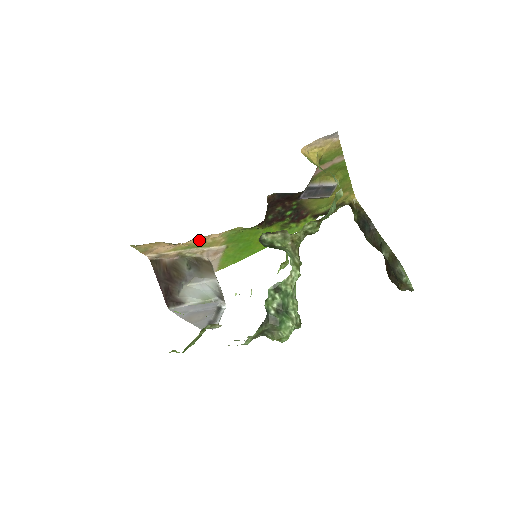
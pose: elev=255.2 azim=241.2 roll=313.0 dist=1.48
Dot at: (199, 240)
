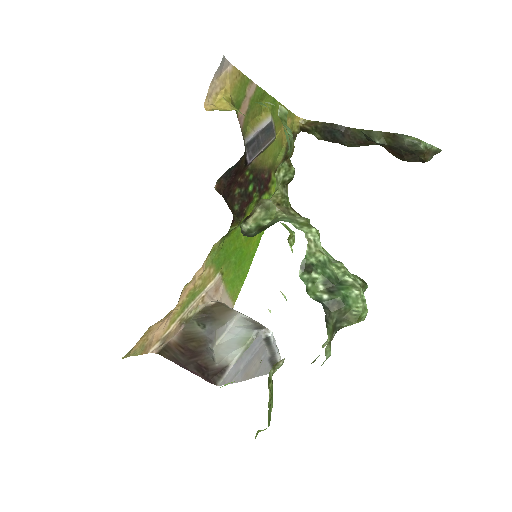
Dot at: (188, 291)
